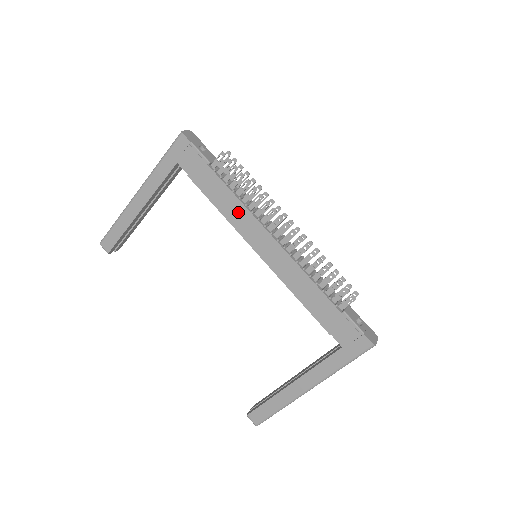
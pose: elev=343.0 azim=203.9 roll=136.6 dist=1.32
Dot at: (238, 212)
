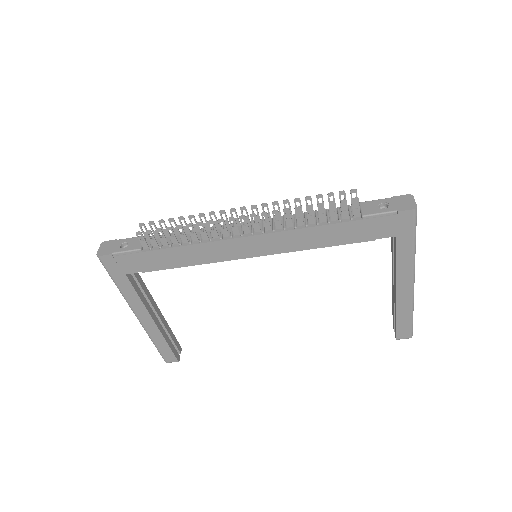
Dot at: (203, 252)
